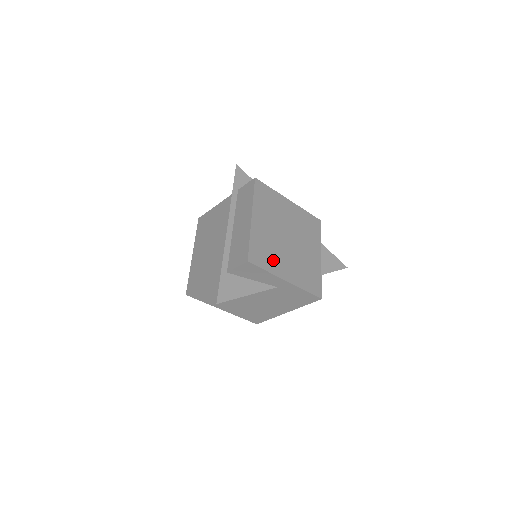
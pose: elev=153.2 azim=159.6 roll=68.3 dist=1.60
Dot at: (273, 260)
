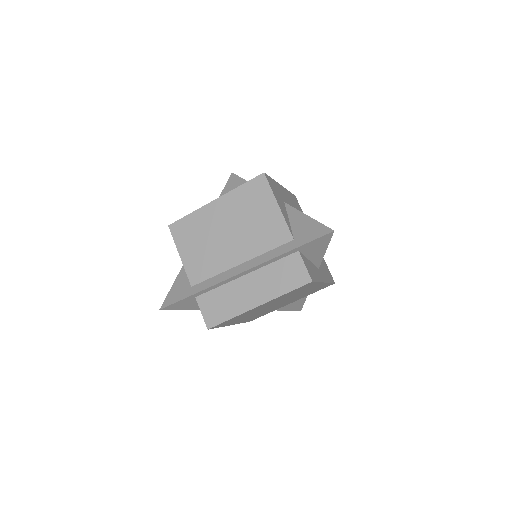
Dot at: (237, 320)
